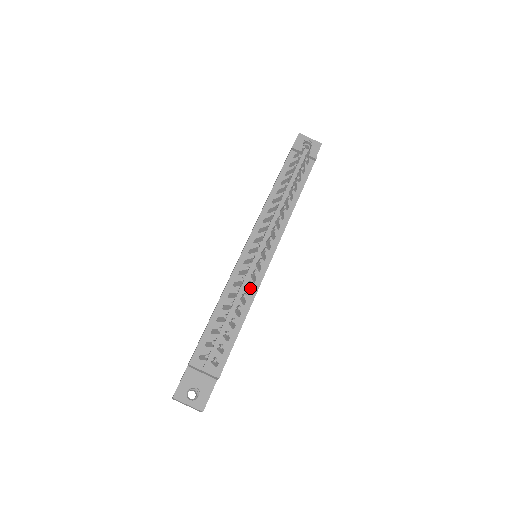
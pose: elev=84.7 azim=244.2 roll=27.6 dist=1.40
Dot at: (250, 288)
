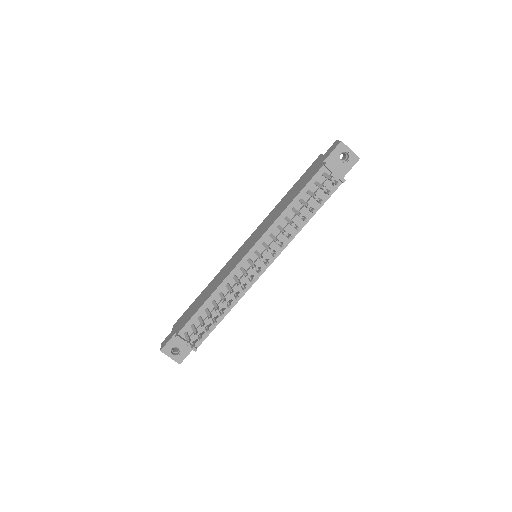
Dot at: (239, 293)
